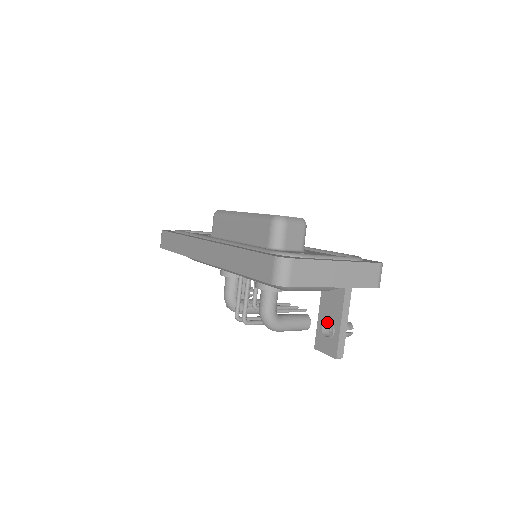
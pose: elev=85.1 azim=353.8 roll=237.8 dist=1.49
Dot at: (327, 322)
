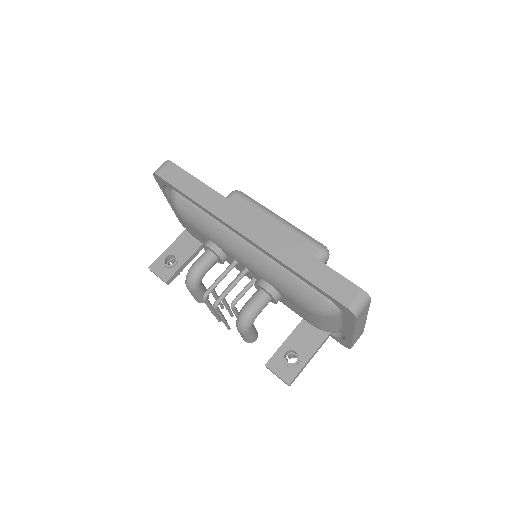
Dot at: (295, 351)
